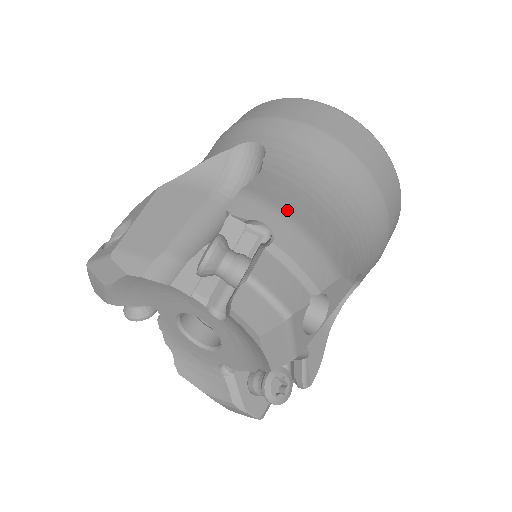
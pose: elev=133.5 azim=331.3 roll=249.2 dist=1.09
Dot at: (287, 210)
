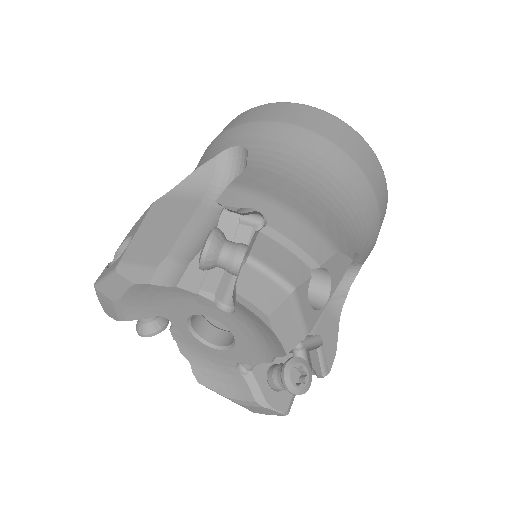
Dot at: (276, 196)
